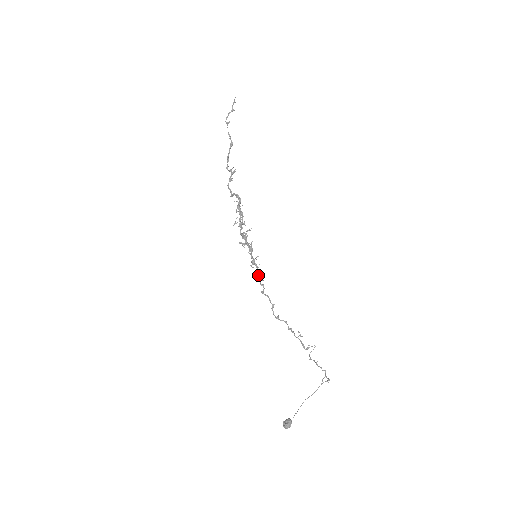
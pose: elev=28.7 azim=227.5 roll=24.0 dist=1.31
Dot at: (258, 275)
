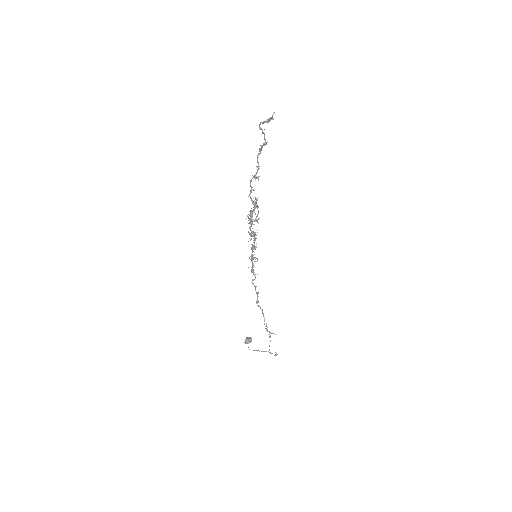
Dot at: (251, 271)
